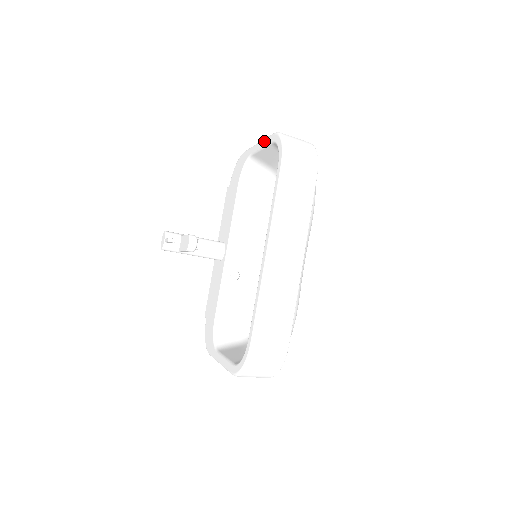
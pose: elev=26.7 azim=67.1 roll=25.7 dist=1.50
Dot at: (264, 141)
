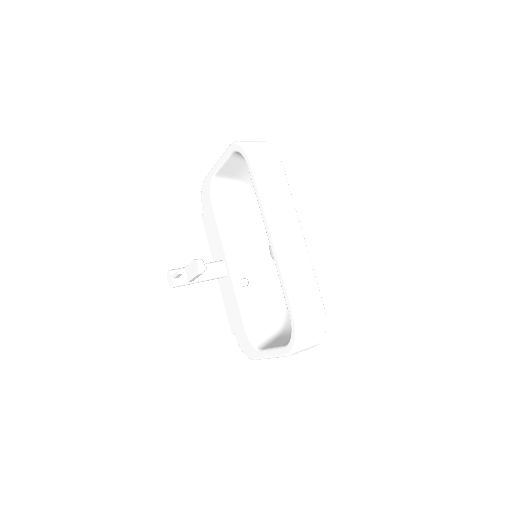
Dot at: (223, 157)
